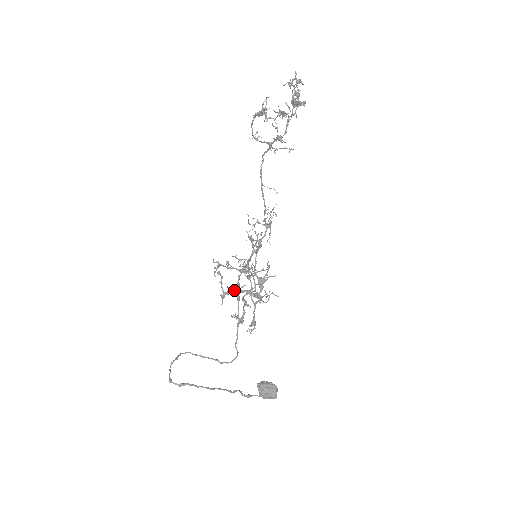
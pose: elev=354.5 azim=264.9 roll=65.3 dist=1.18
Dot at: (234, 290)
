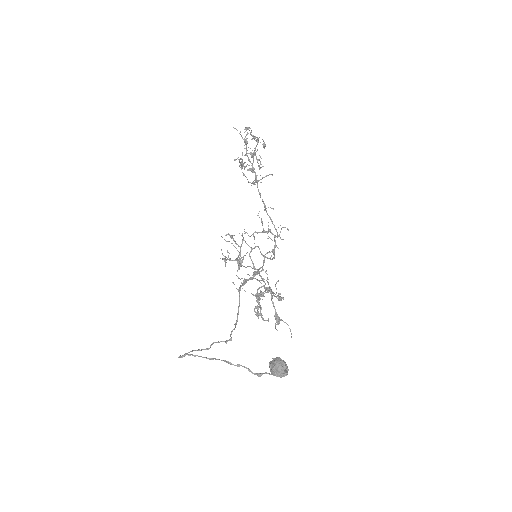
Dot at: occluded
